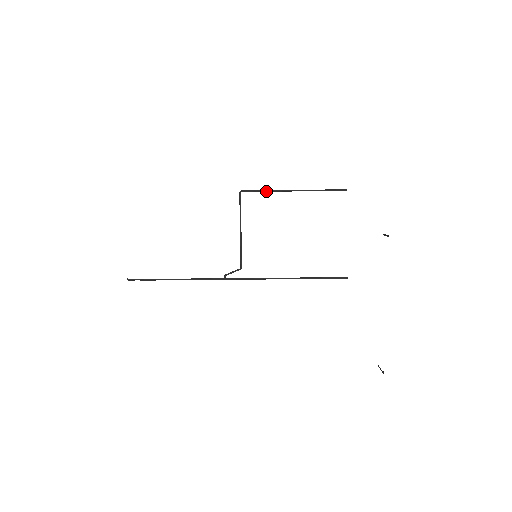
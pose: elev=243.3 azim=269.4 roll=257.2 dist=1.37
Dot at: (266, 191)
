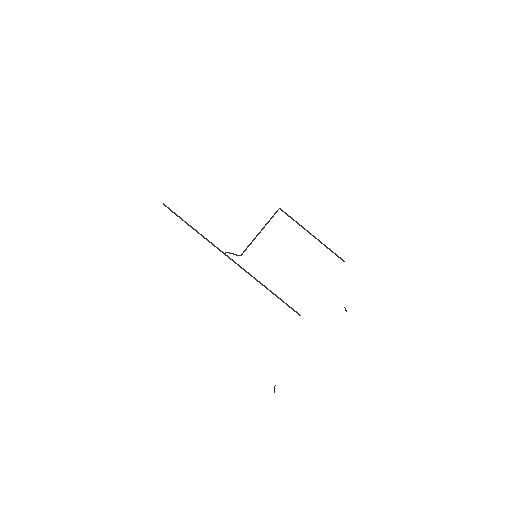
Dot at: (295, 221)
